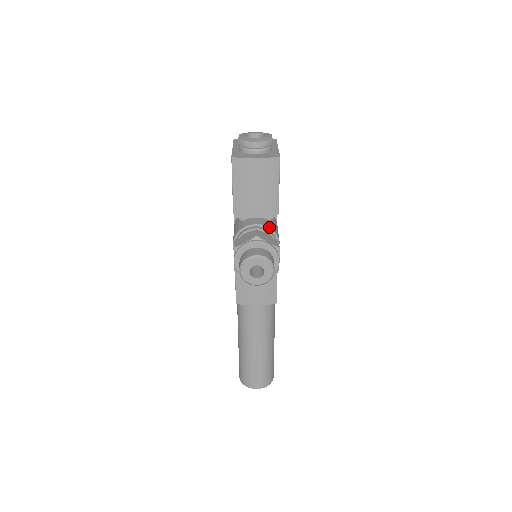
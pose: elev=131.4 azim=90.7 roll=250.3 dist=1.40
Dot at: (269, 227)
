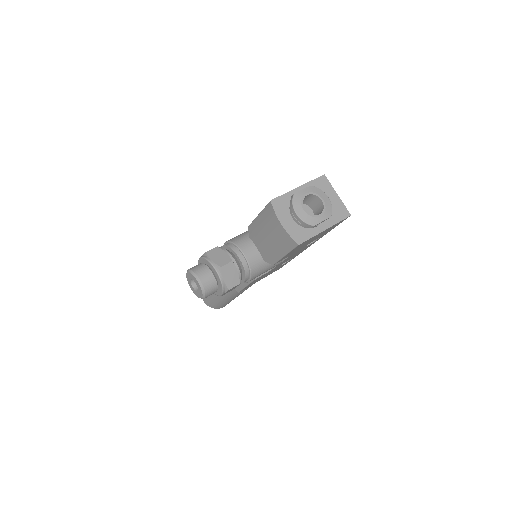
Dot at: (250, 267)
